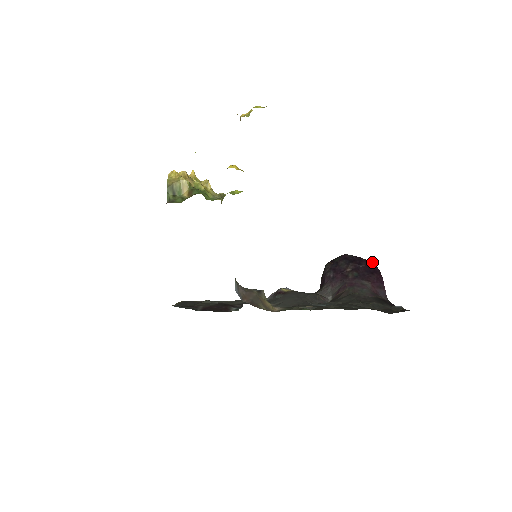
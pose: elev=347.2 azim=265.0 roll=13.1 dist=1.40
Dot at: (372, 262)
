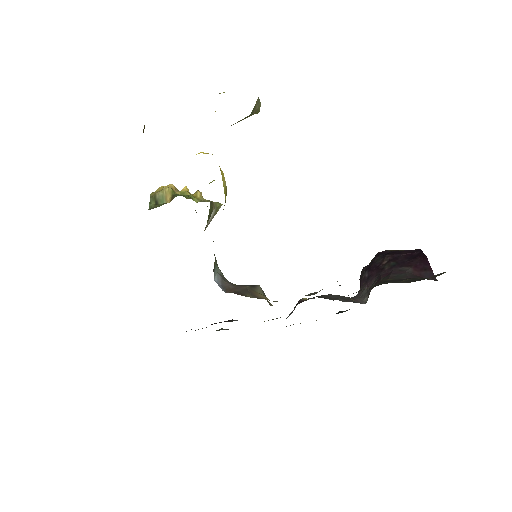
Dot at: (416, 249)
